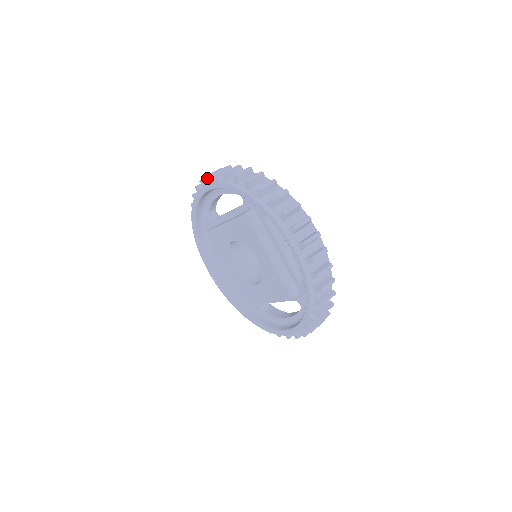
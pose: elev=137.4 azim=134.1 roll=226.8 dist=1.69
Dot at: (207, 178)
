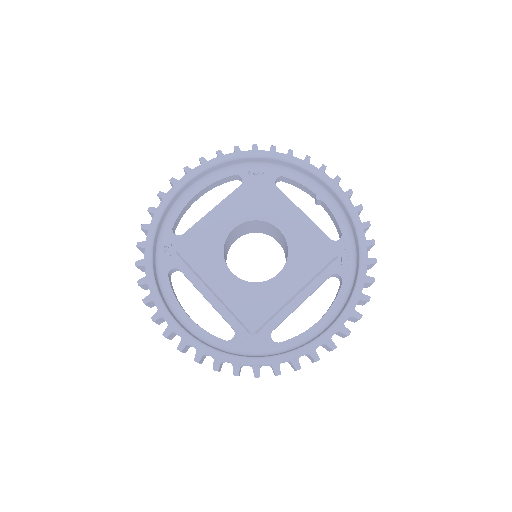
Dot at: (186, 169)
